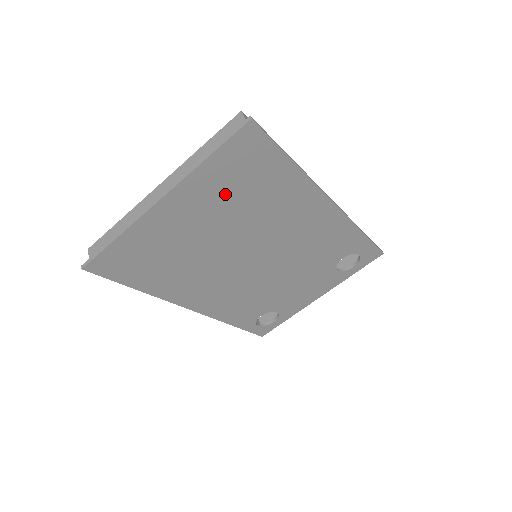
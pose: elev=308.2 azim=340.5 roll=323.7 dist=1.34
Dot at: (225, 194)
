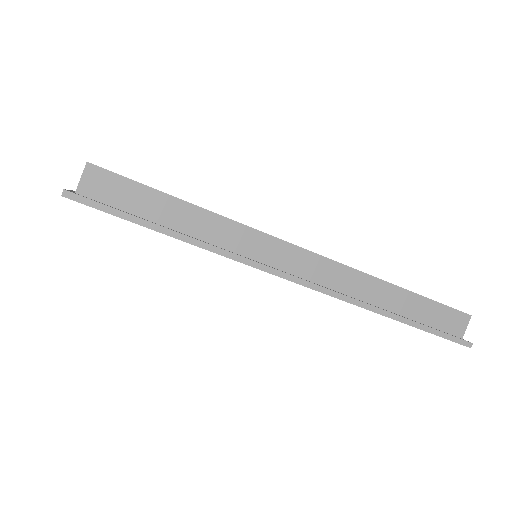
Dot at: occluded
